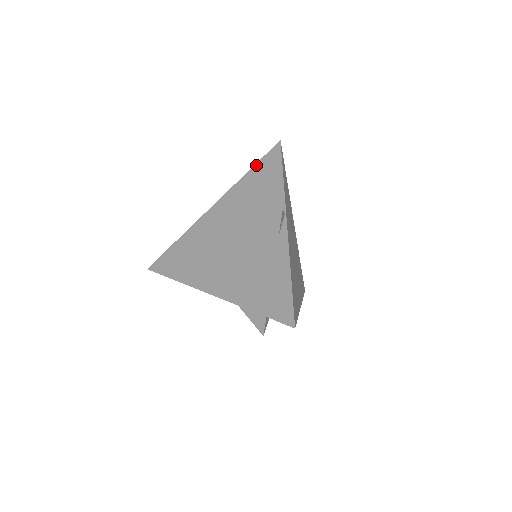
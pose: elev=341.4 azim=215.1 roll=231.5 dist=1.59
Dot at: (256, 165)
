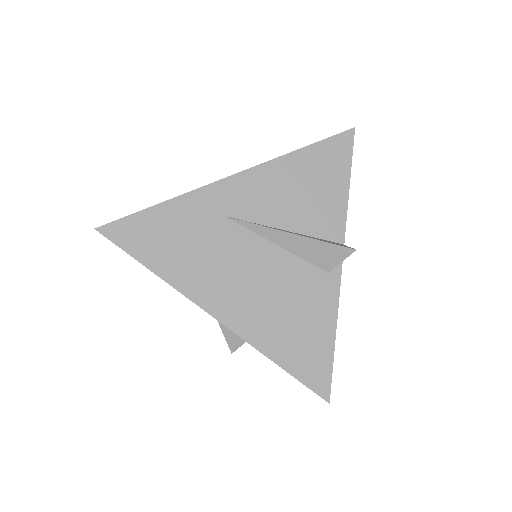
Dot at: (314, 146)
